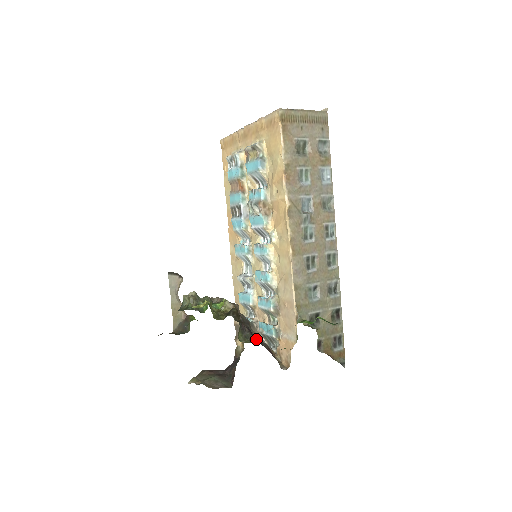
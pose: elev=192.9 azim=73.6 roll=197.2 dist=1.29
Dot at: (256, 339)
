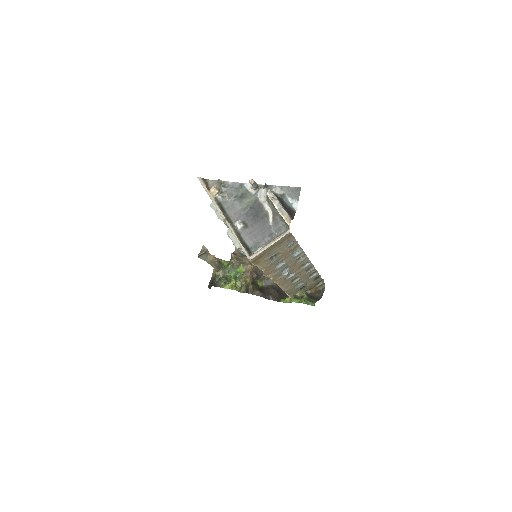
Dot at: (268, 297)
